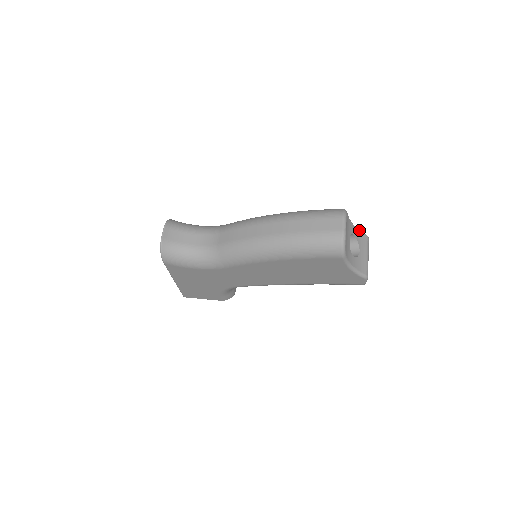
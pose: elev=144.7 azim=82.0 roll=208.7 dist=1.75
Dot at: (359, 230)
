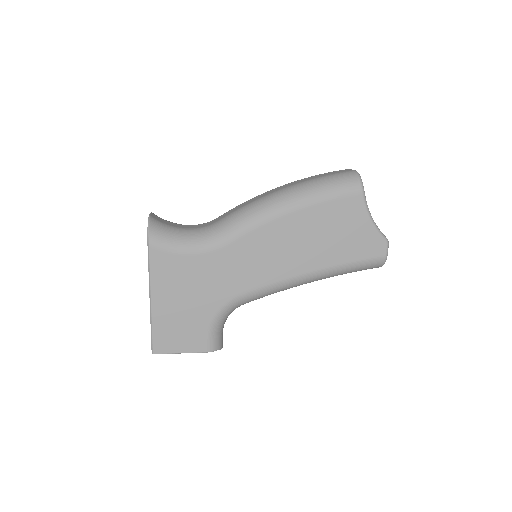
Dot at: occluded
